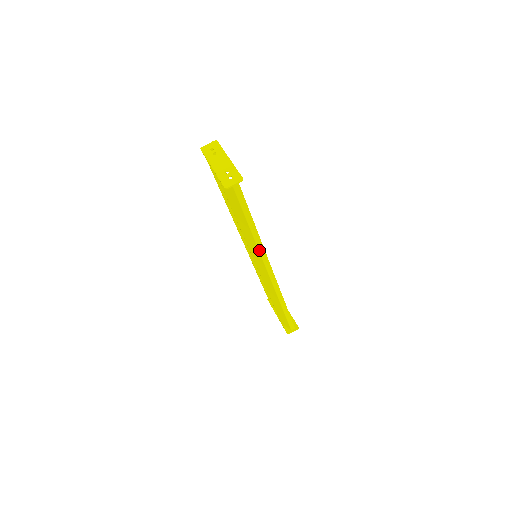
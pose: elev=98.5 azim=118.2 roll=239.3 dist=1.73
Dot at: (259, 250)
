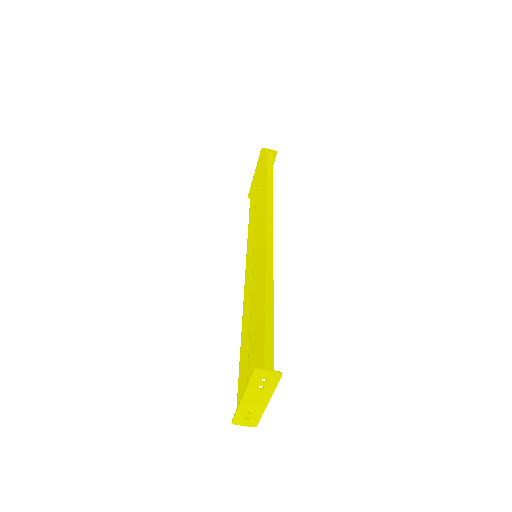
Dot at: occluded
